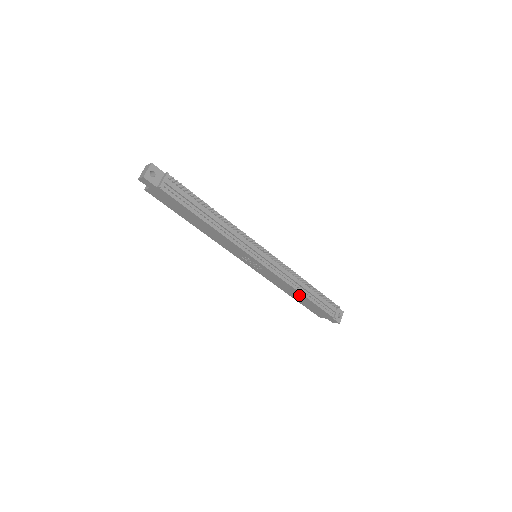
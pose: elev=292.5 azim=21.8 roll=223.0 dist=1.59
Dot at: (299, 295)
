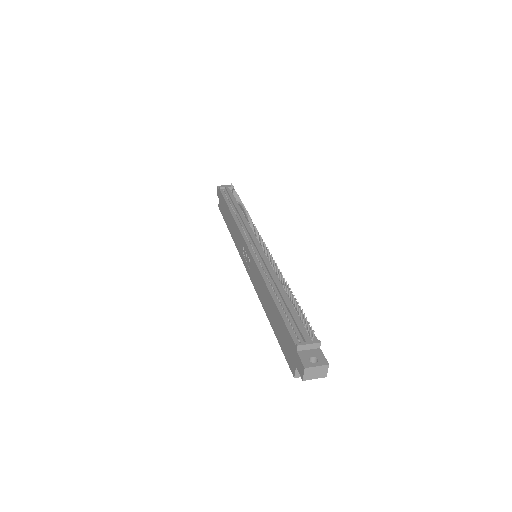
Dot at: (270, 302)
